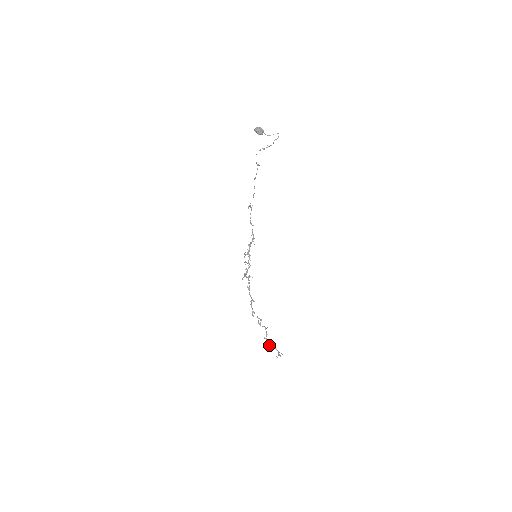
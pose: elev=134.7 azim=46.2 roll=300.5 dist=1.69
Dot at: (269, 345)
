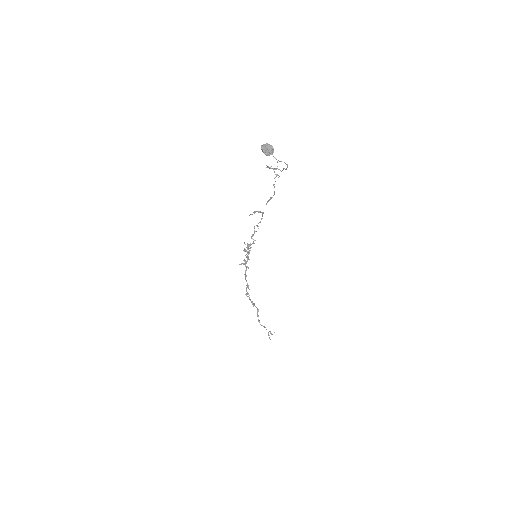
Dot at: occluded
